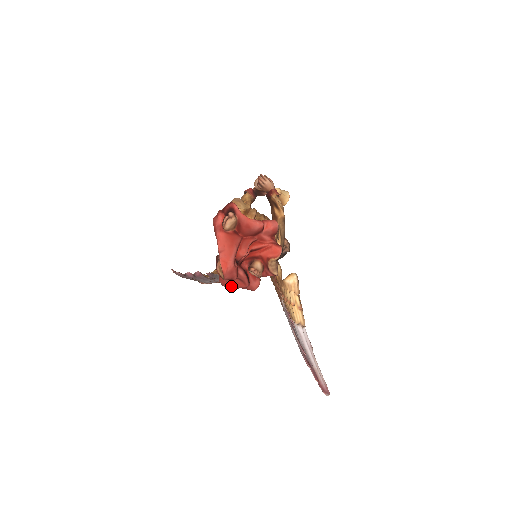
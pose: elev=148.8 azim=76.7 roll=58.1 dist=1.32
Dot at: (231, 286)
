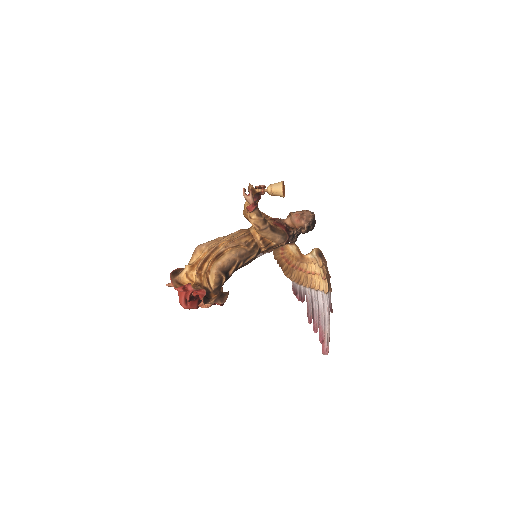
Dot at: occluded
